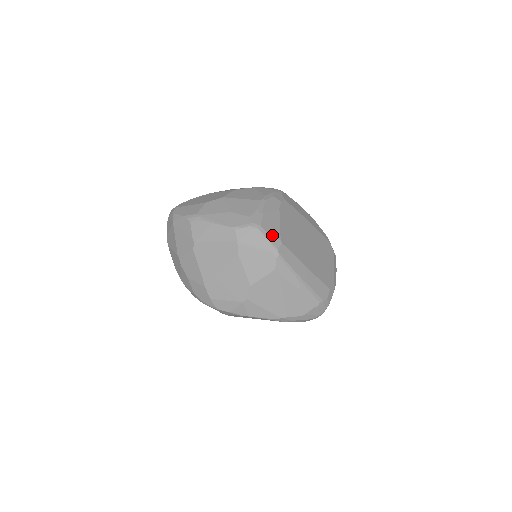
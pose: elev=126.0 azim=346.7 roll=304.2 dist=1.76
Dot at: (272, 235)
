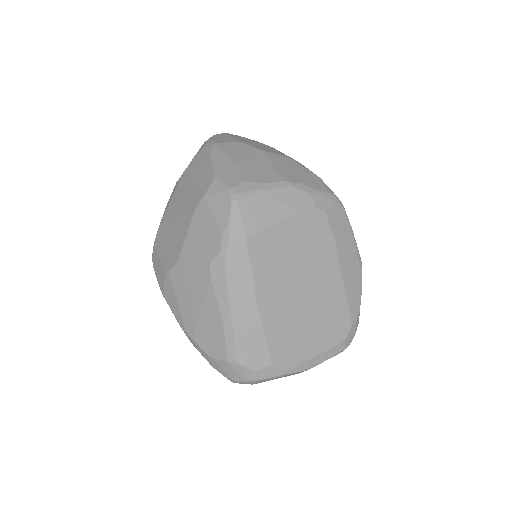
Dot at: (243, 222)
